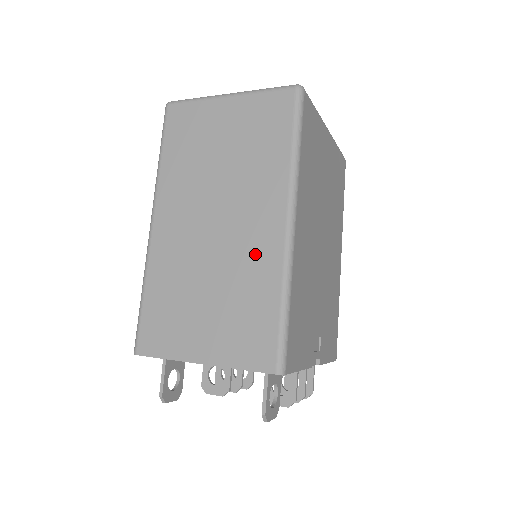
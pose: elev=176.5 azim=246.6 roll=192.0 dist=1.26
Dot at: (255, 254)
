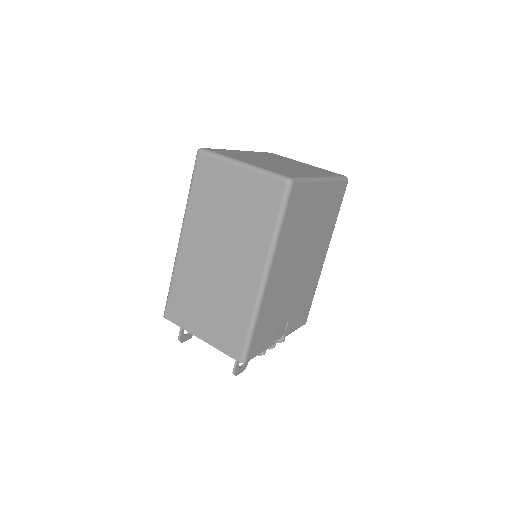
Dot at: (240, 289)
